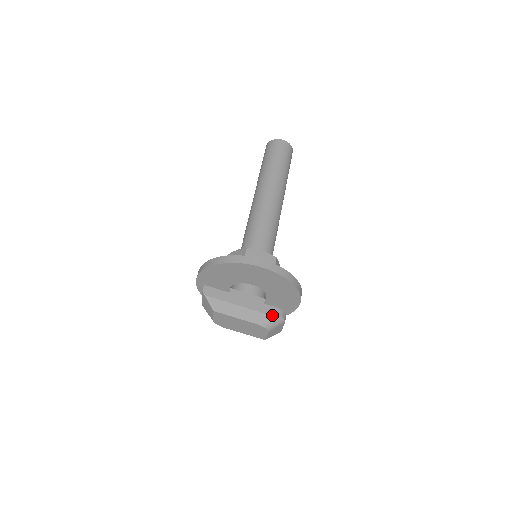
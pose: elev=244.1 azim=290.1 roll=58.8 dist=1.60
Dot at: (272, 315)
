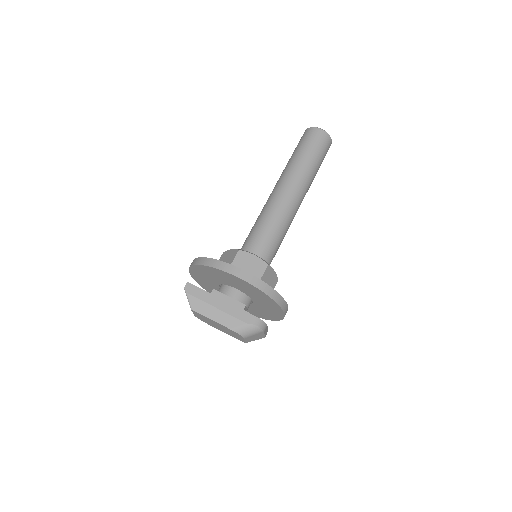
Dot at: (248, 323)
